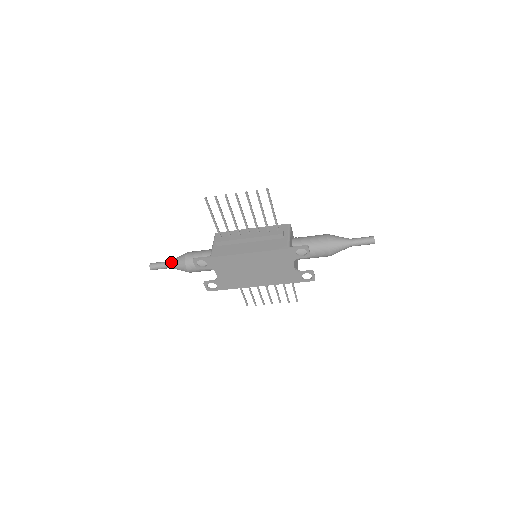
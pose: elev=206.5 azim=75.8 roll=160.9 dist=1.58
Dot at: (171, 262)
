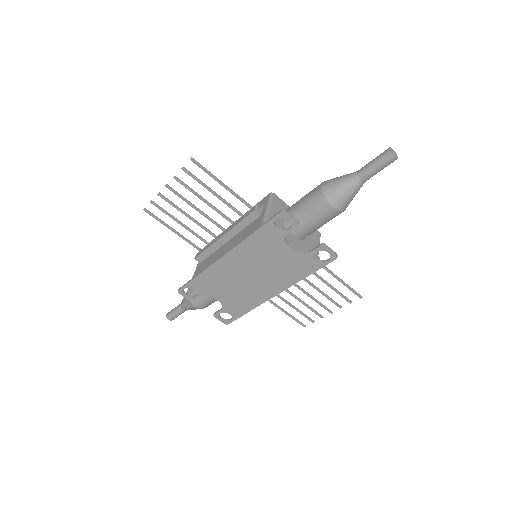
Dot at: (181, 303)
